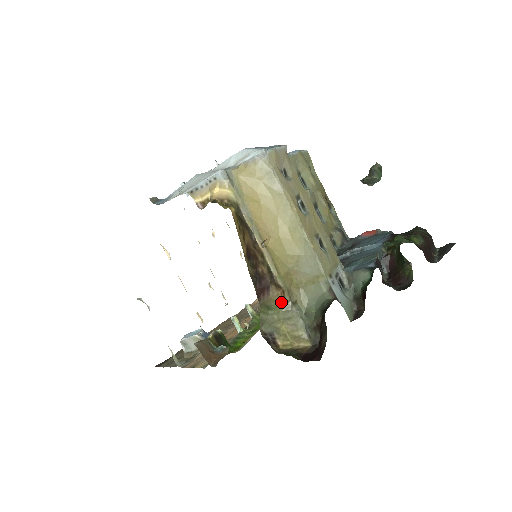
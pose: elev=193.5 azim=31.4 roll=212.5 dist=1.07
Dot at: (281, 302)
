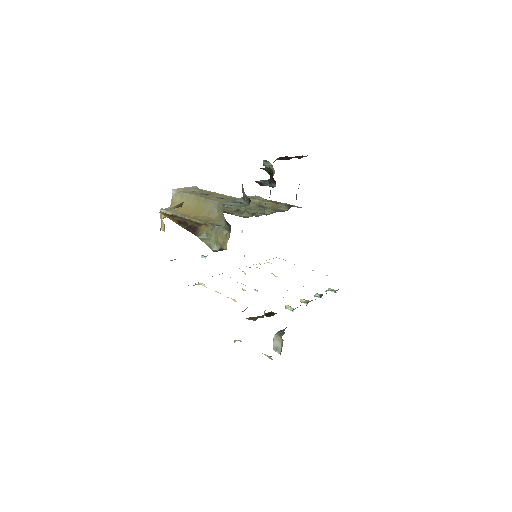
Dot at: (207, 229)
